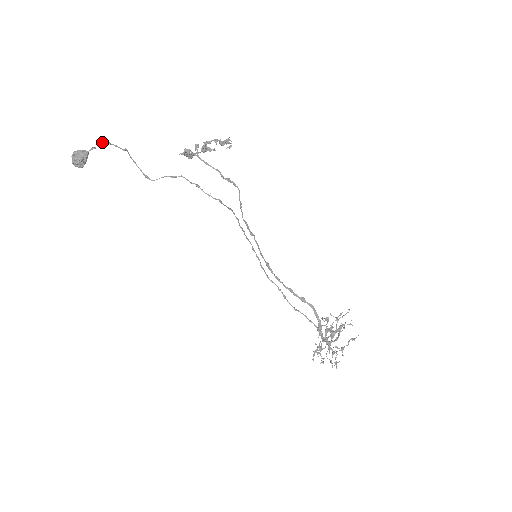
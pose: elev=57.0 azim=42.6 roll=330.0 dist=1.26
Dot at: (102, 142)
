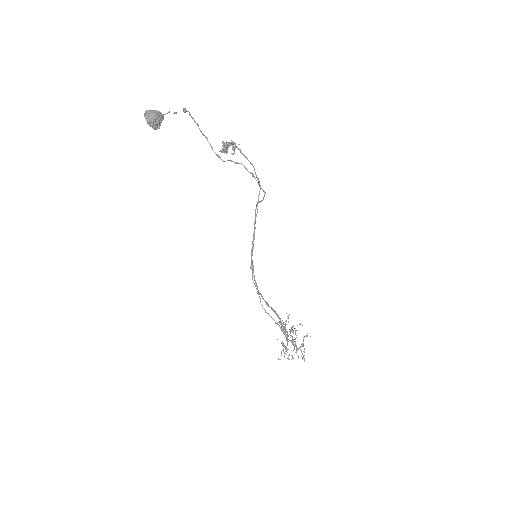
Dot at: occluded
